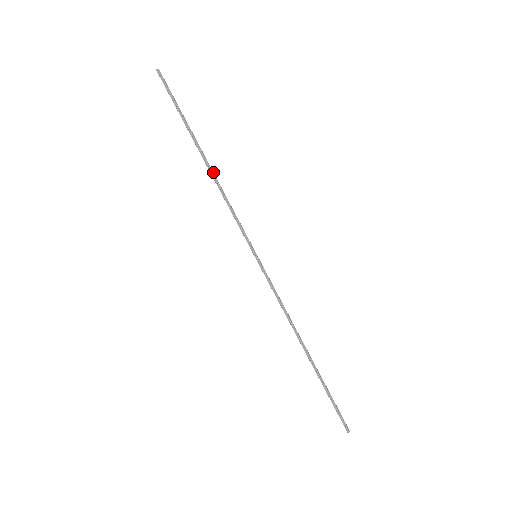
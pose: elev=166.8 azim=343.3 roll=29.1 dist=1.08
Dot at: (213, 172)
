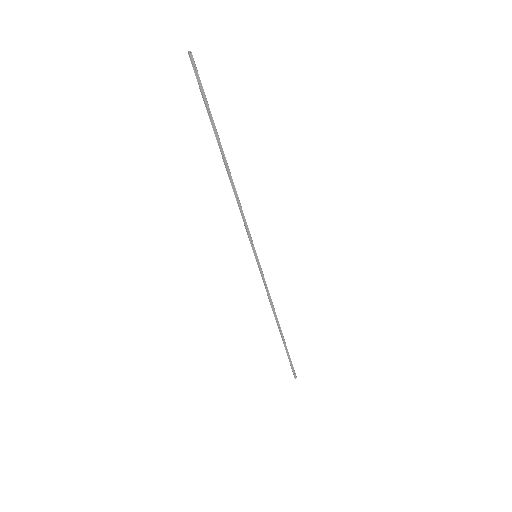
Dot at: (231, 177)
